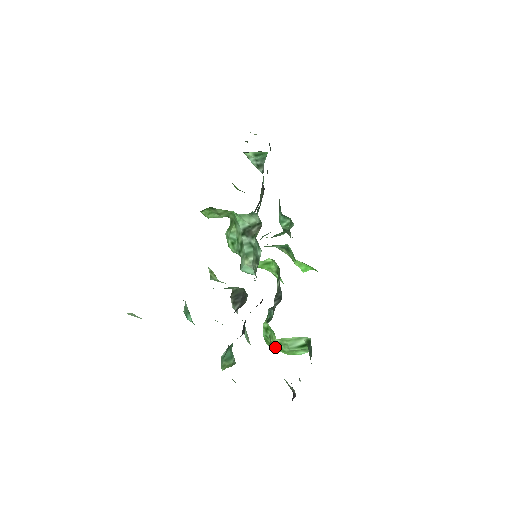
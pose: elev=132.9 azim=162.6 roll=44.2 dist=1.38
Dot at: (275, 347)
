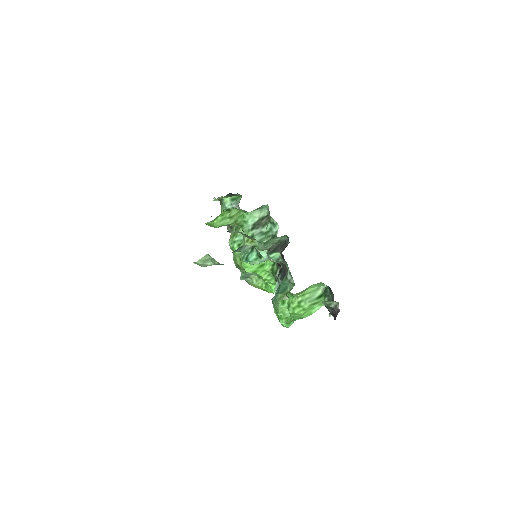
Dot at: (295, 310)
